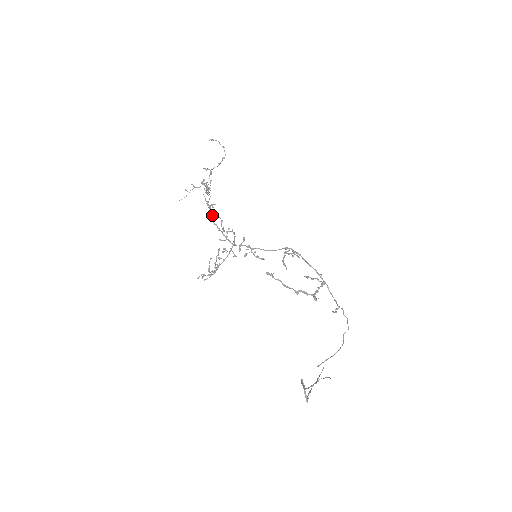
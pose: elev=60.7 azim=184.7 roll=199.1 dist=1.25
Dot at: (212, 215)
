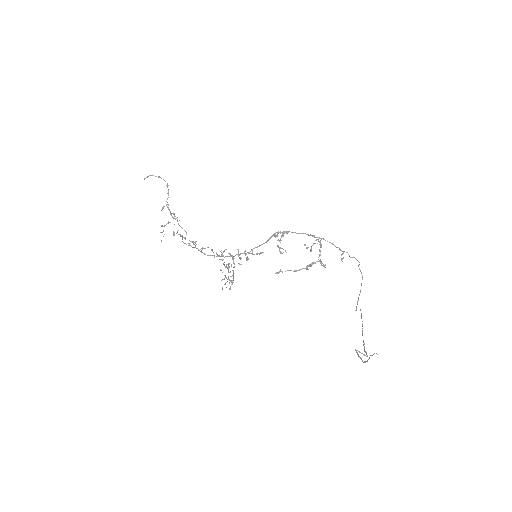
Dot at: (201, 251)
